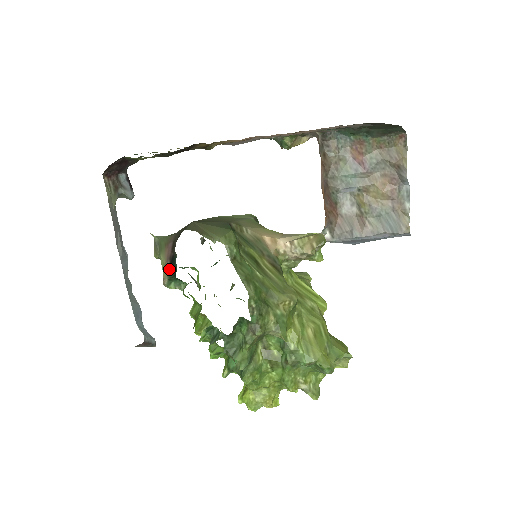
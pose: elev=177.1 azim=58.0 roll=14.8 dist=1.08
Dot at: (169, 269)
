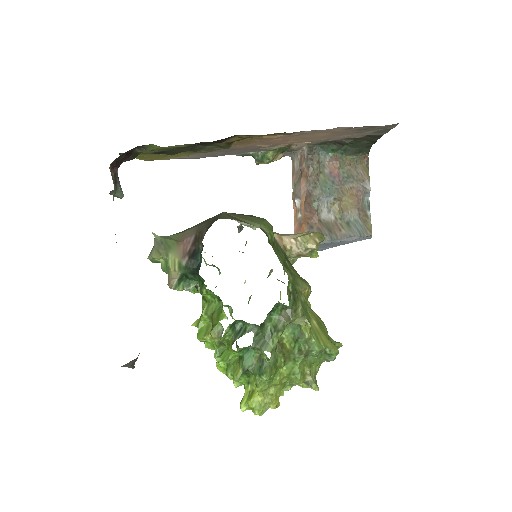
Dot at: (187, 265)
